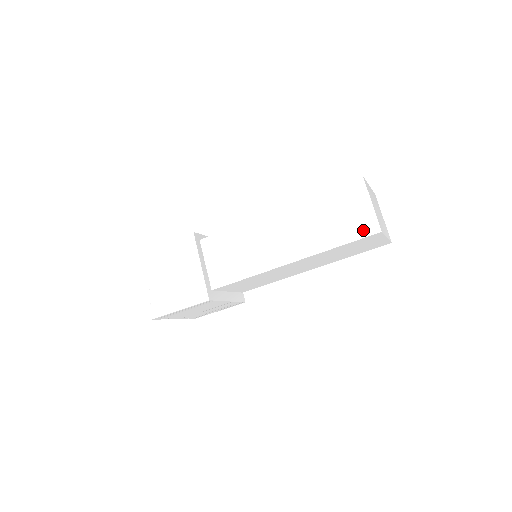
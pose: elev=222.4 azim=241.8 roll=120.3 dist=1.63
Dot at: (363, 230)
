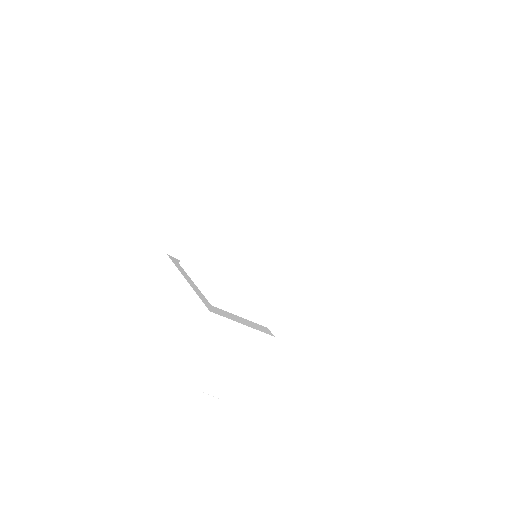
Dot at: (352, 121)
